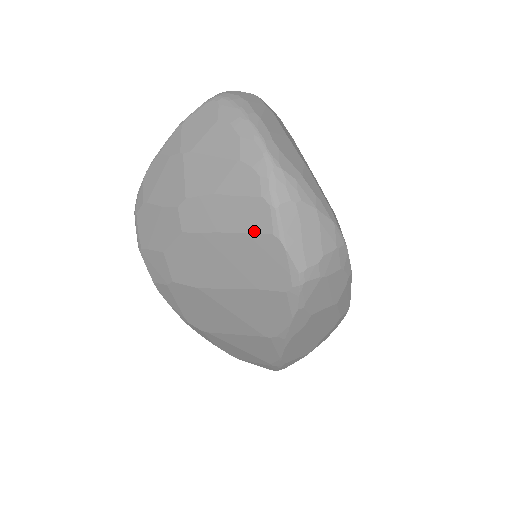
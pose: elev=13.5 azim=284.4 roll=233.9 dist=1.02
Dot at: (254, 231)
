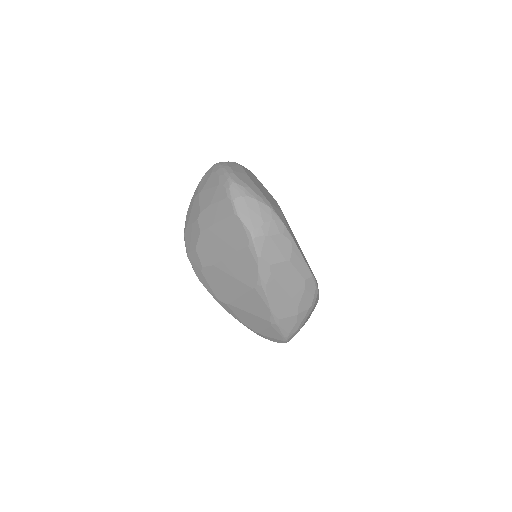
Dot at: (227, 216)
